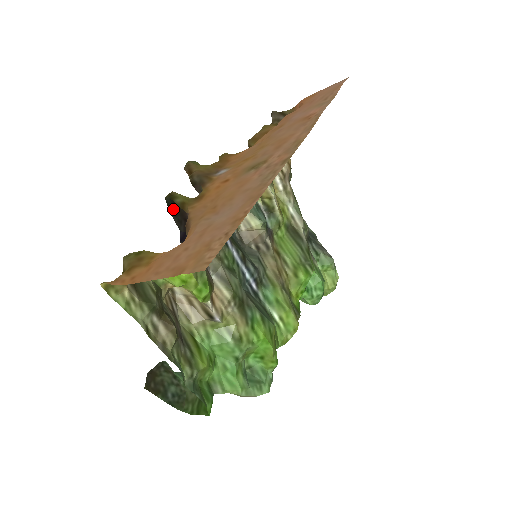
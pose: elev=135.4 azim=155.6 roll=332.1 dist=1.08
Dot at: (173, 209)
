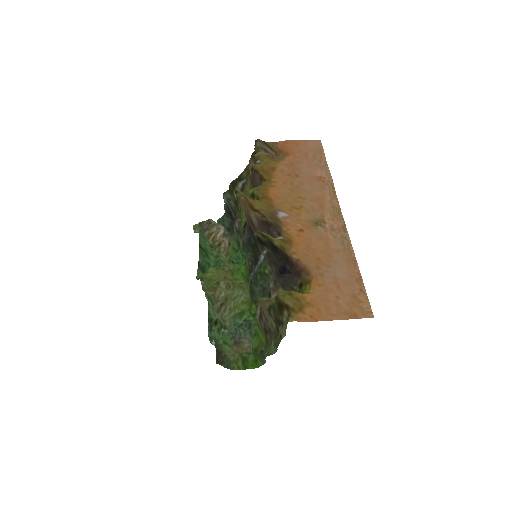
Dot at: (273, 249)
